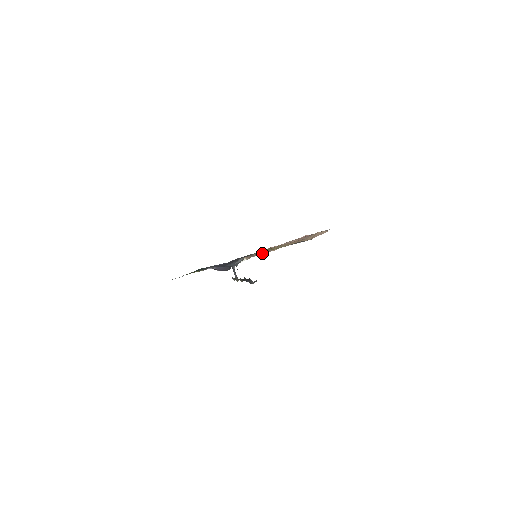
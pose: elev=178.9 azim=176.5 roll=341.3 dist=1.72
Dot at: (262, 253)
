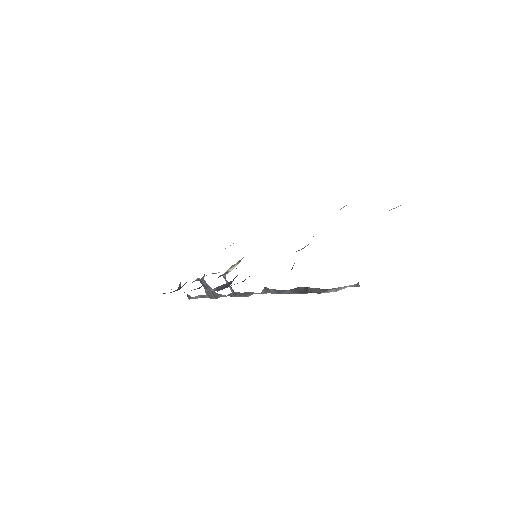
Dot at: (305, 246)
